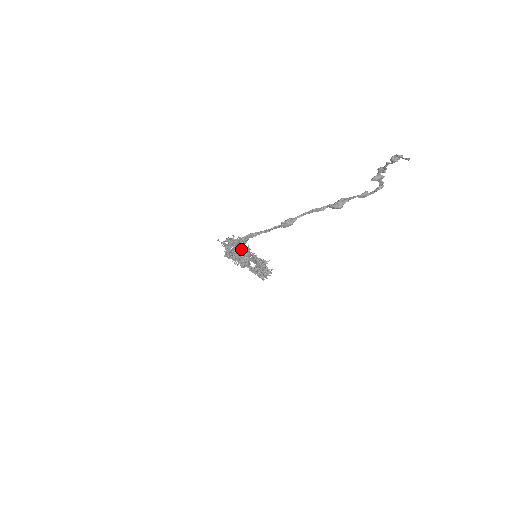
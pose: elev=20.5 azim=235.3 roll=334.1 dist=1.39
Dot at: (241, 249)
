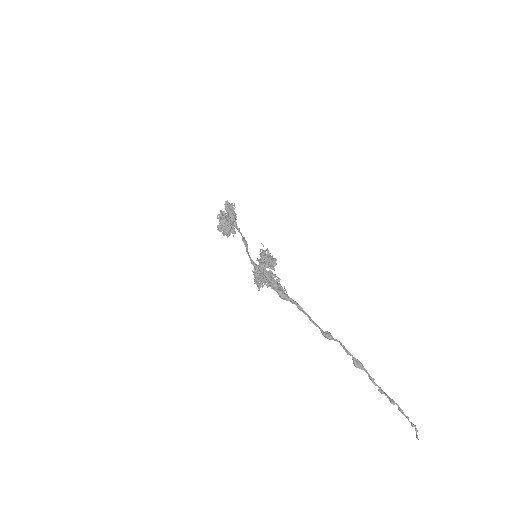
Dot at: occluded
